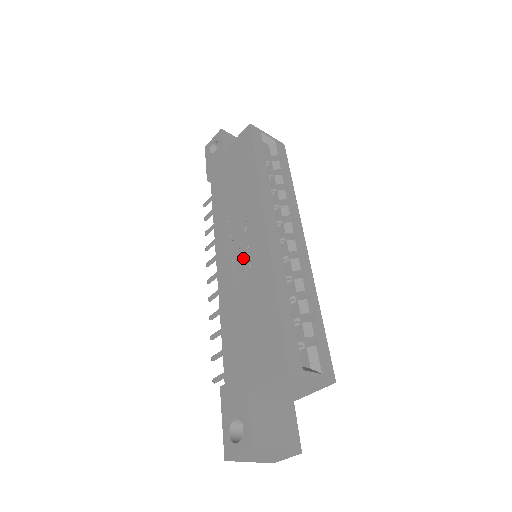
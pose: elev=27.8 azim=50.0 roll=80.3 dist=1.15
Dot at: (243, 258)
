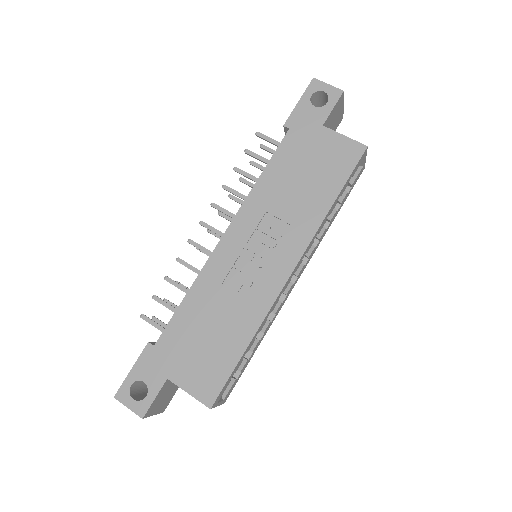
Dot at: (249, 269)
